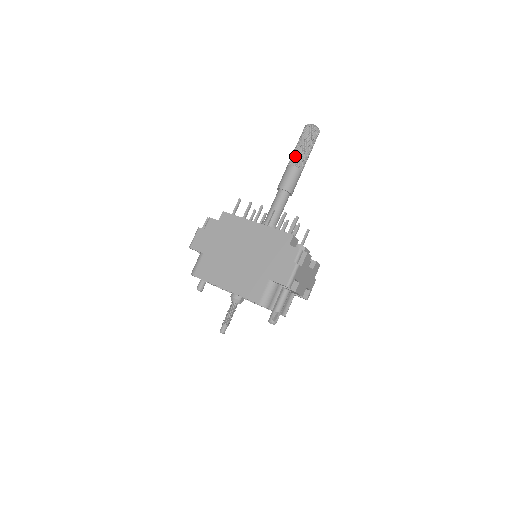
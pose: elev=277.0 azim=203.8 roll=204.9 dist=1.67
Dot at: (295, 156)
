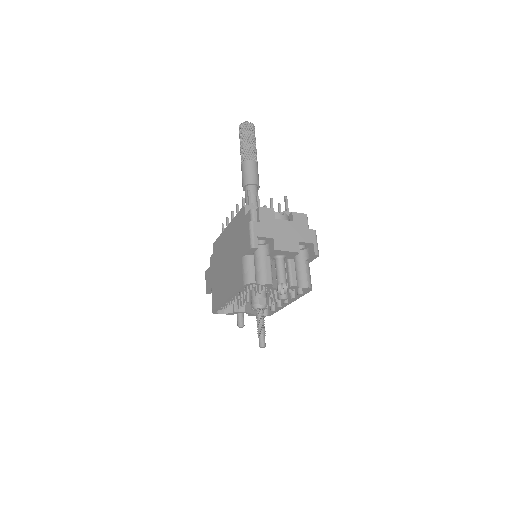
Dot at: (241, 156)
